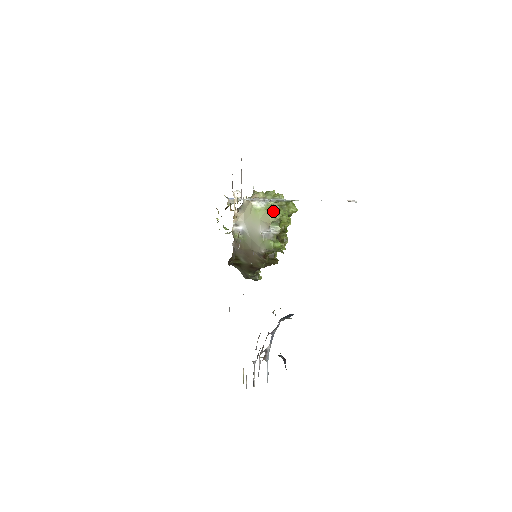
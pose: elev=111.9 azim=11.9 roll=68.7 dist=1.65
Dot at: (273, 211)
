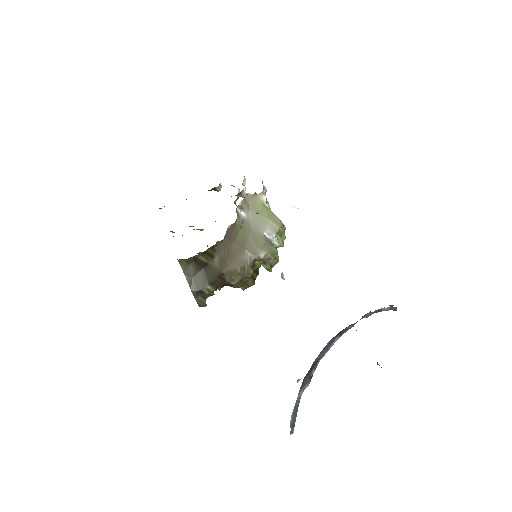
Dot at: occluded
